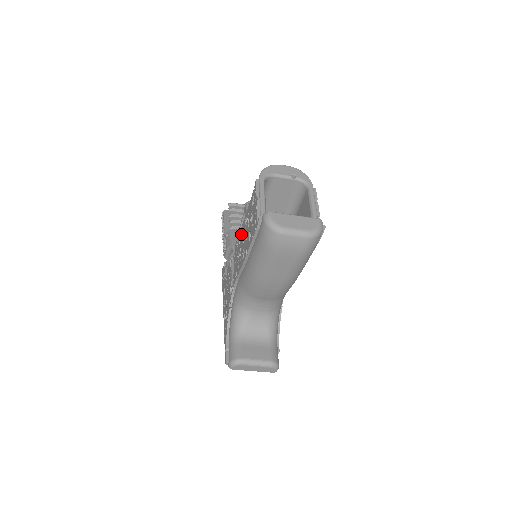
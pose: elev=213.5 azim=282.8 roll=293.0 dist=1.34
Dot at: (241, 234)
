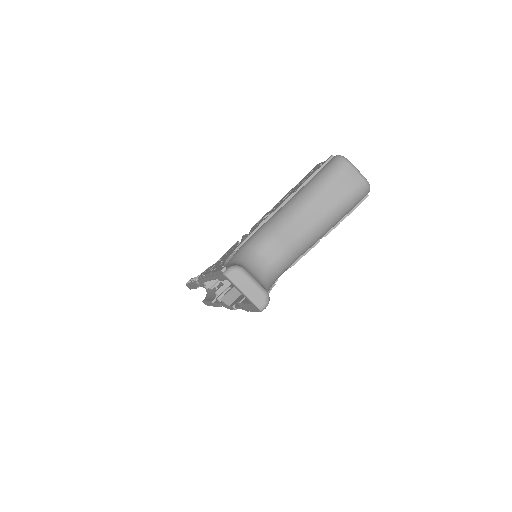
Dot at: occluded
